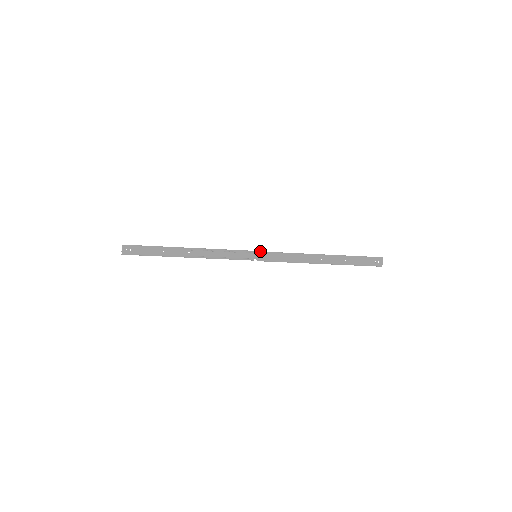
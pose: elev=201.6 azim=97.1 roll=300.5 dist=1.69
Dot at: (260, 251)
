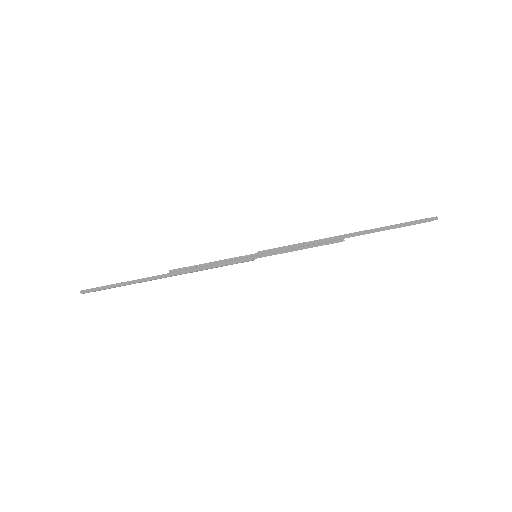
Dot at: occluded
